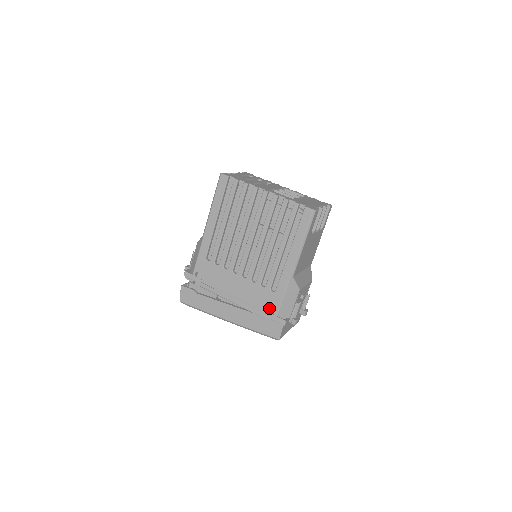
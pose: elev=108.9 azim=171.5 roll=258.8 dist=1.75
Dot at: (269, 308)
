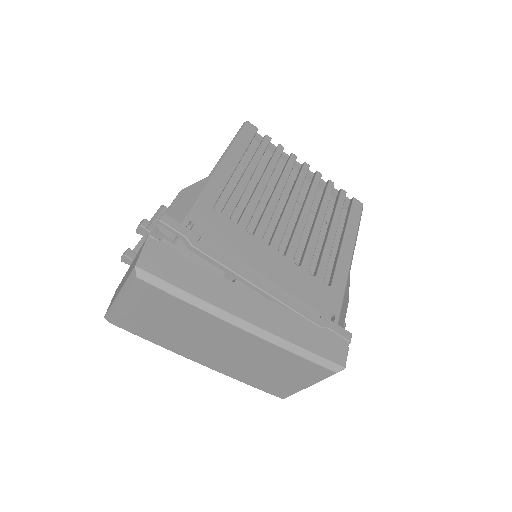
Dot at: (325, 309)
